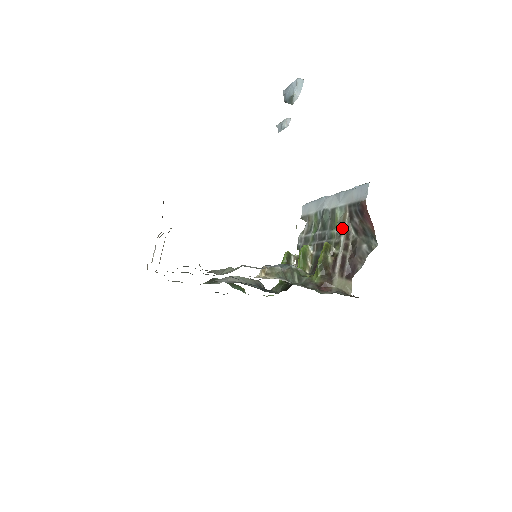
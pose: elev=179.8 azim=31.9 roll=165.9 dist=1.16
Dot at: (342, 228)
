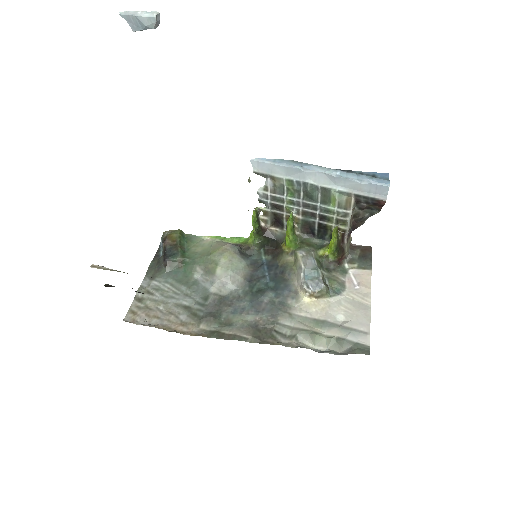
Dot at: (347, 211)
